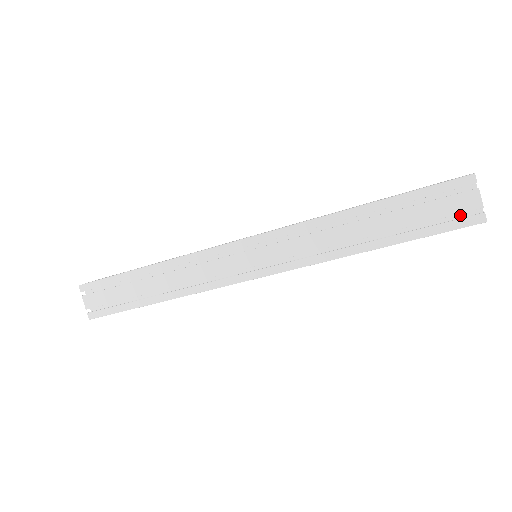
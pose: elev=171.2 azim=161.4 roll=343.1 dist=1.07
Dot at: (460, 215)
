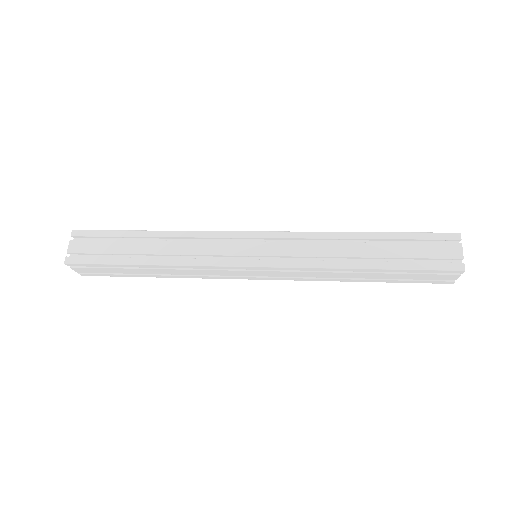
Dot at: (443, 263)
